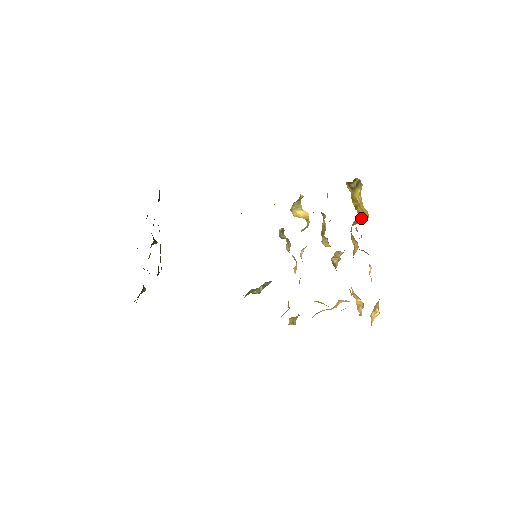
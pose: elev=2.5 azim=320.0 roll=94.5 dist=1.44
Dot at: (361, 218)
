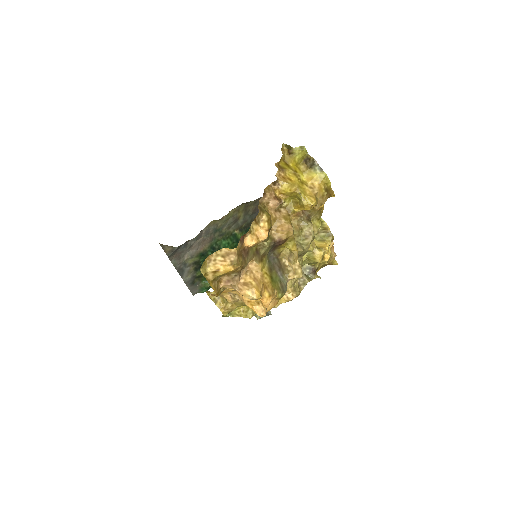
Dot at: (282, 180)
